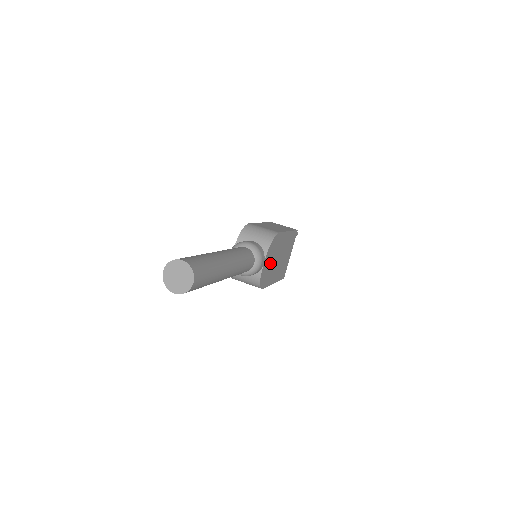
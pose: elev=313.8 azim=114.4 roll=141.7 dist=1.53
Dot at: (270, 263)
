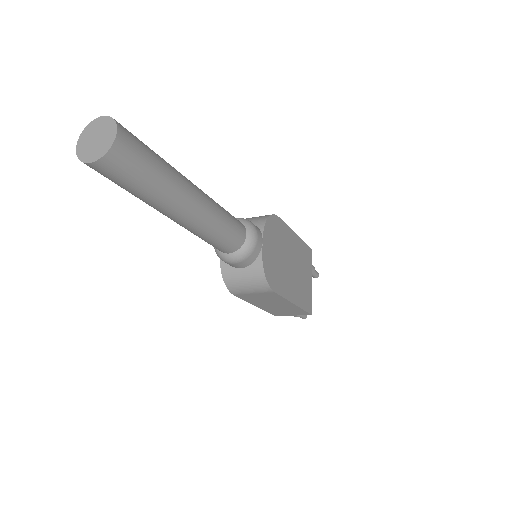
Dot at: (275, 256)
